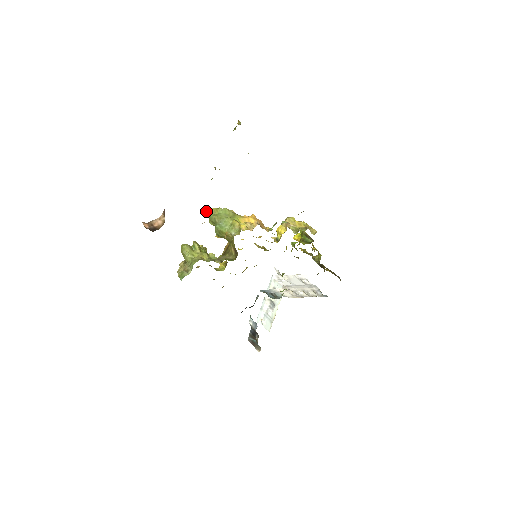
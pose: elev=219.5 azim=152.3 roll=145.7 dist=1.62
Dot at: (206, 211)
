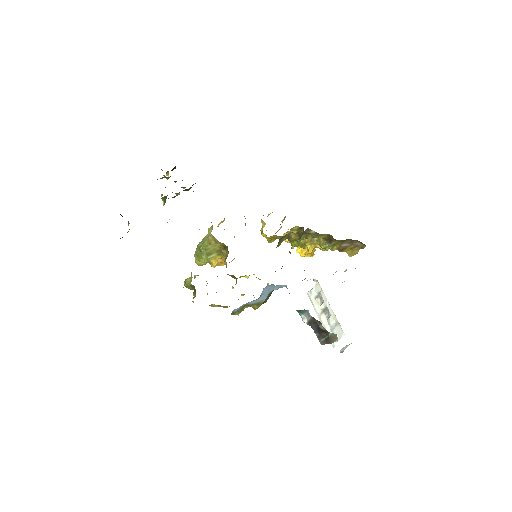
Dot at: (195, 259)
